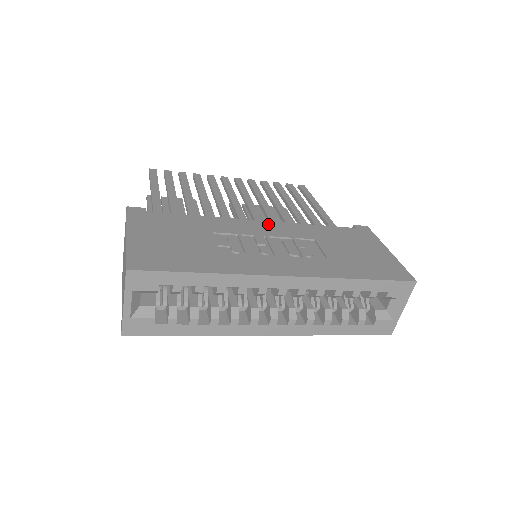
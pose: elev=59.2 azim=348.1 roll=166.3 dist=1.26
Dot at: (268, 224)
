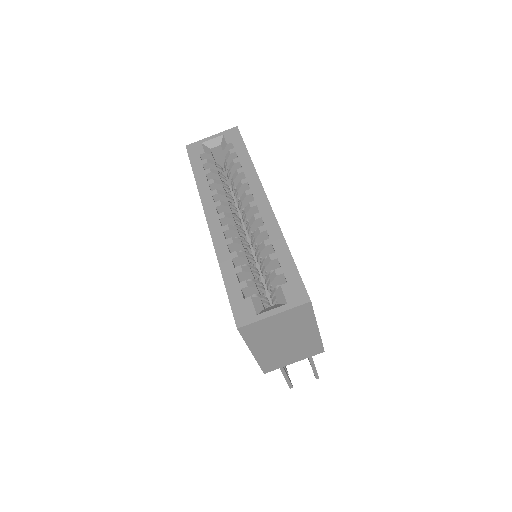
Dot at: occluded
